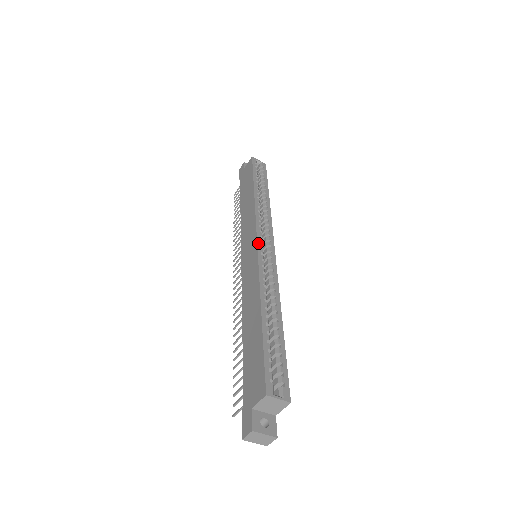
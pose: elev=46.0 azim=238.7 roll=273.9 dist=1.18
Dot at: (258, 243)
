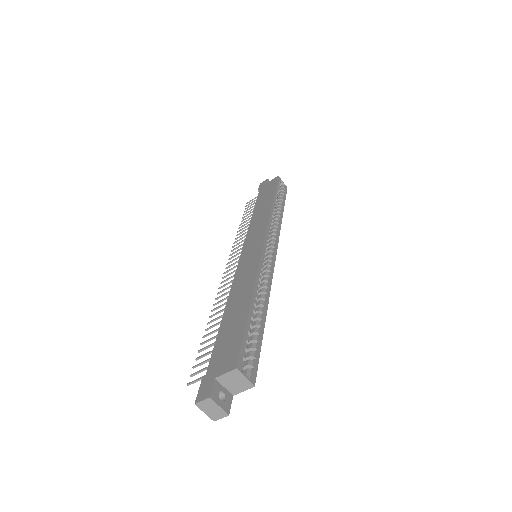
Dot at: (264, 244)
